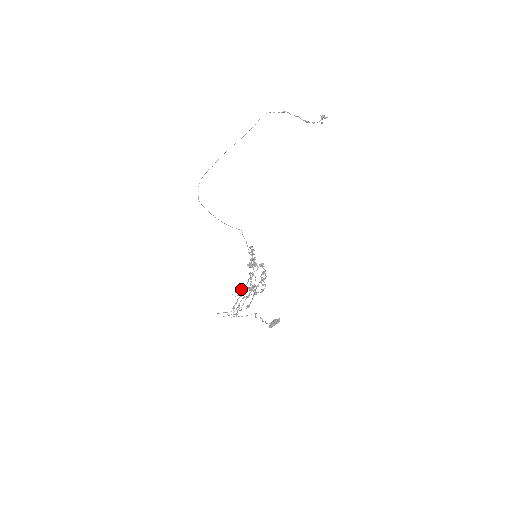
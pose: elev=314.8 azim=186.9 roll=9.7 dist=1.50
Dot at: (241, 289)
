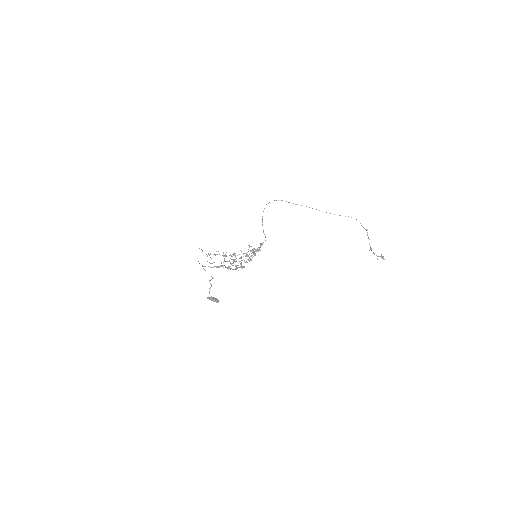
Dot at: occluded
